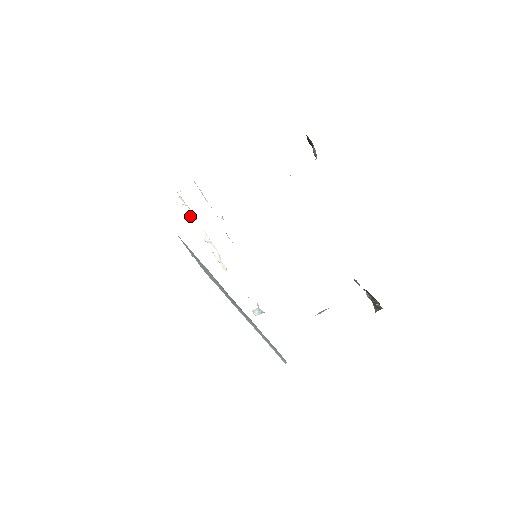
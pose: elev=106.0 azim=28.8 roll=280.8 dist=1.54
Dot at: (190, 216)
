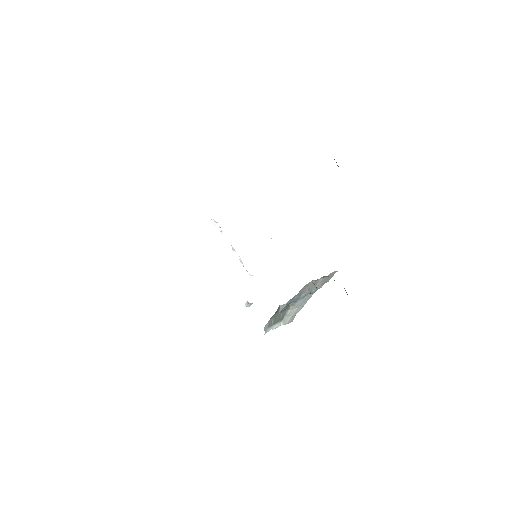
Dot at: (221, 231)
